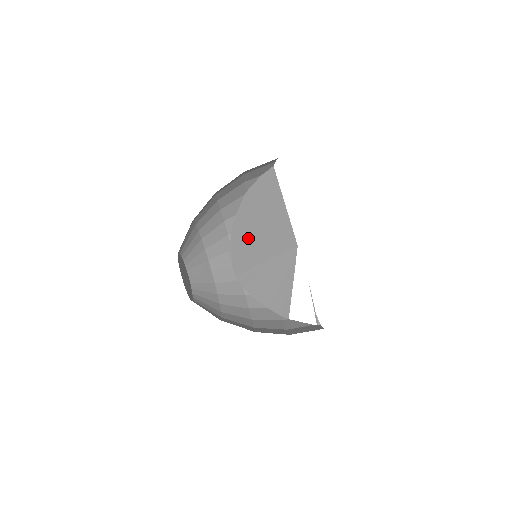
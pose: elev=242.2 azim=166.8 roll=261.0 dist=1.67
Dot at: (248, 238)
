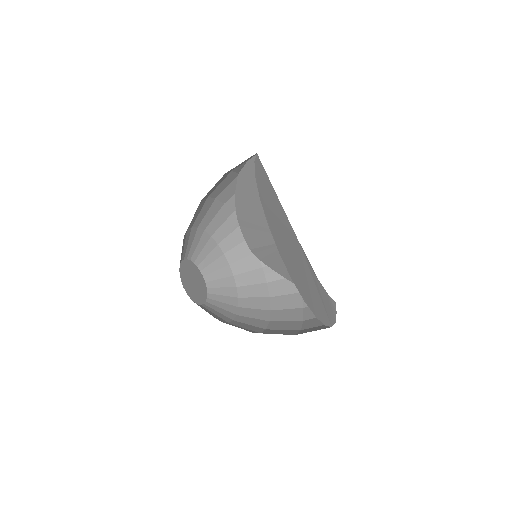
Dot at: (251, 219)
